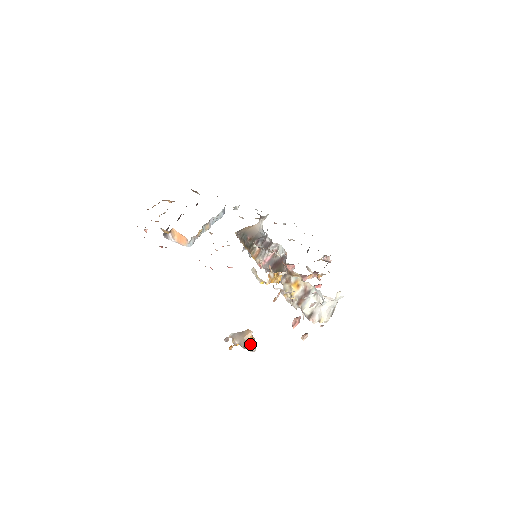
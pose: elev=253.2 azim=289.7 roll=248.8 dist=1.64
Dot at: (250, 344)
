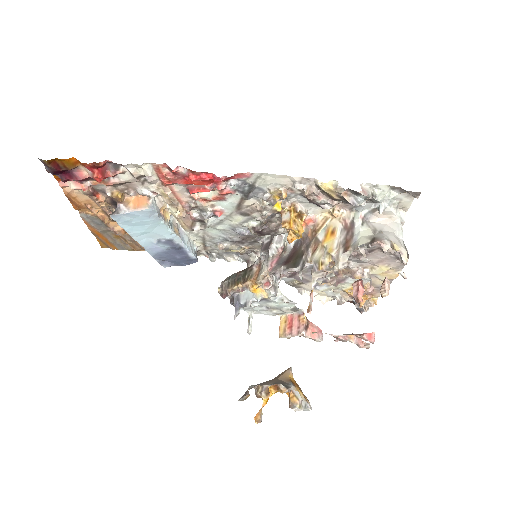
Dot at: (295, 387)
